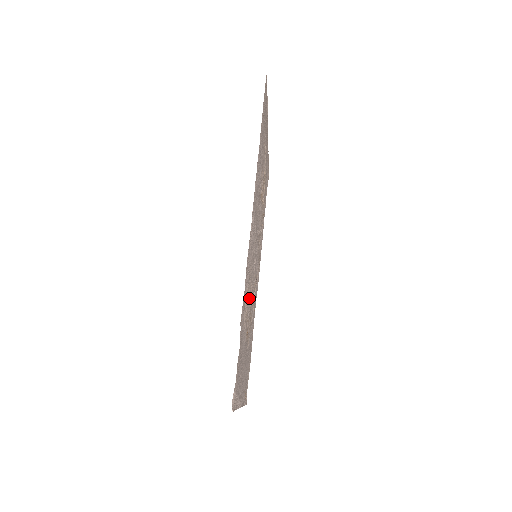
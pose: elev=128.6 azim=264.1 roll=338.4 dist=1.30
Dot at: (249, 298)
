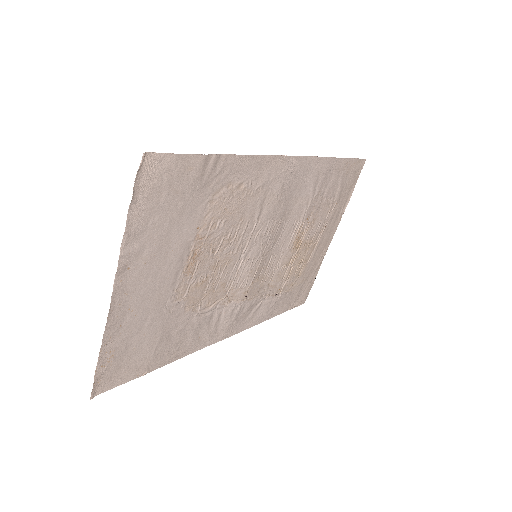
Dot at: (232, 214)
